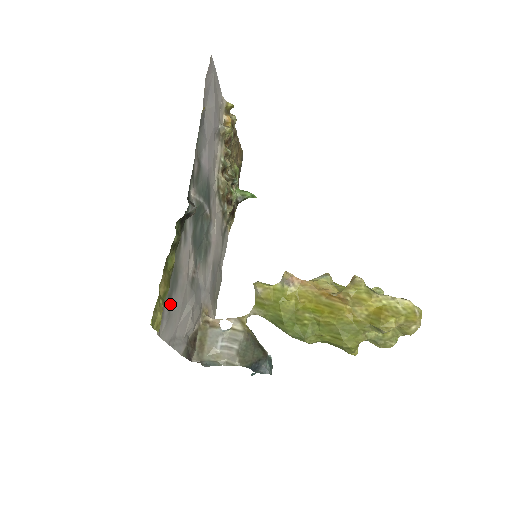
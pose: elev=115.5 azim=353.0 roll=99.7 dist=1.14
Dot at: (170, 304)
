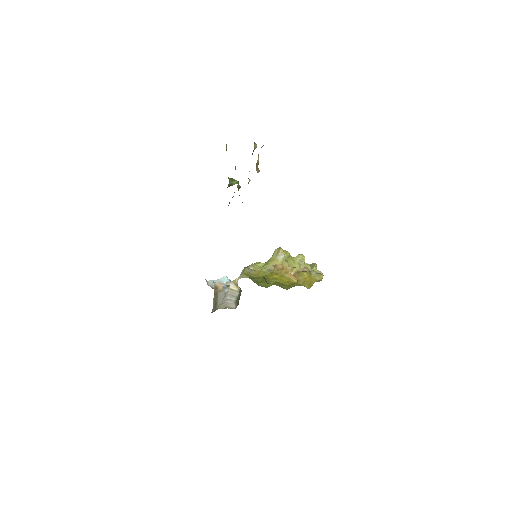
Dot at: occluded
